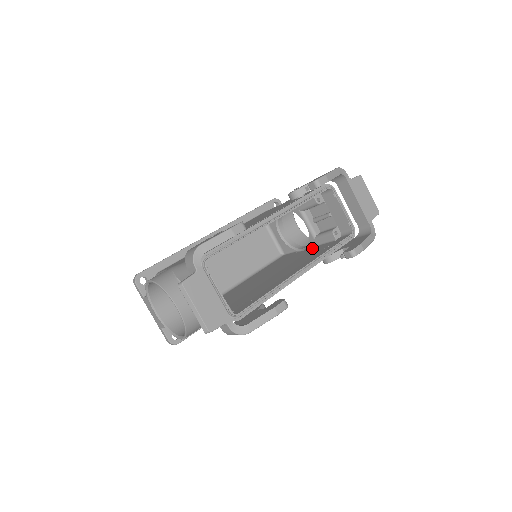
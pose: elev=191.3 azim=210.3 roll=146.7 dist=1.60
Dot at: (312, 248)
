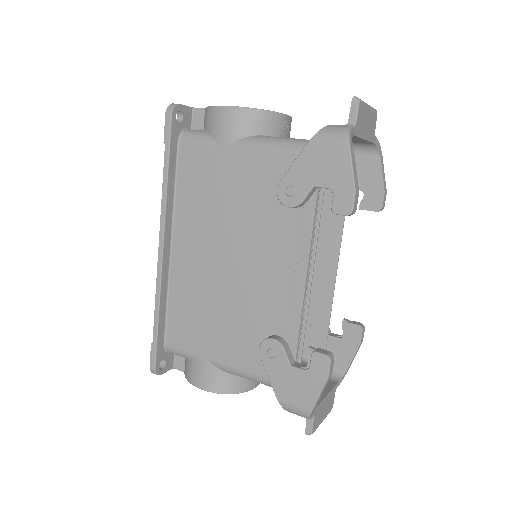
Dot at: occluded
